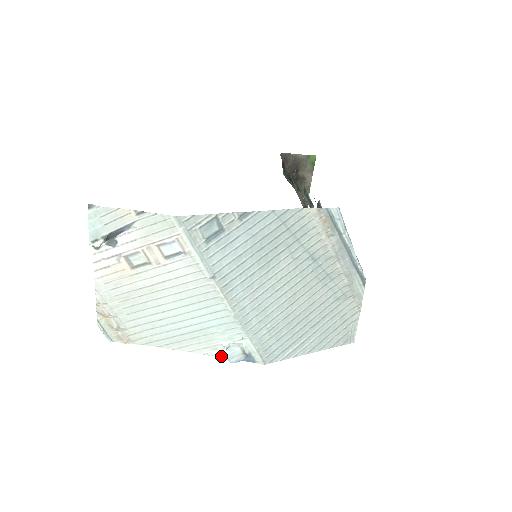
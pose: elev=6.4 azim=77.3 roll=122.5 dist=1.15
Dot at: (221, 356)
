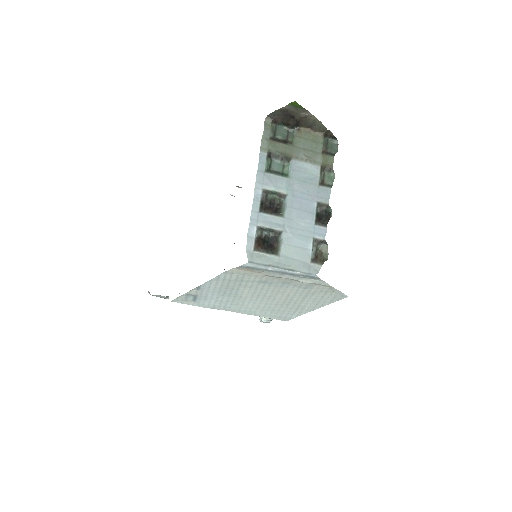
Dot at: occluded
